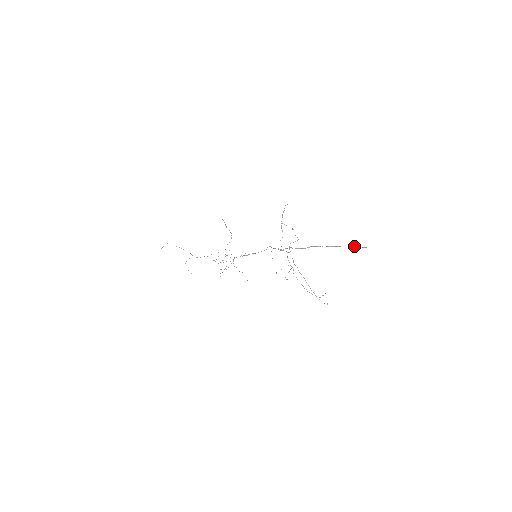
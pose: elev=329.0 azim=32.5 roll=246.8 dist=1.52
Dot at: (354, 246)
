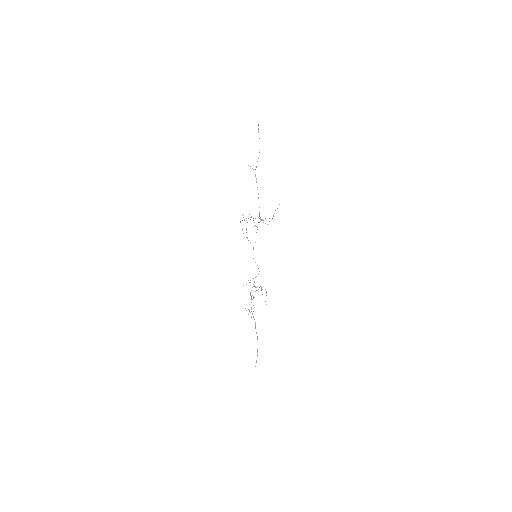
Dot at: occluded
